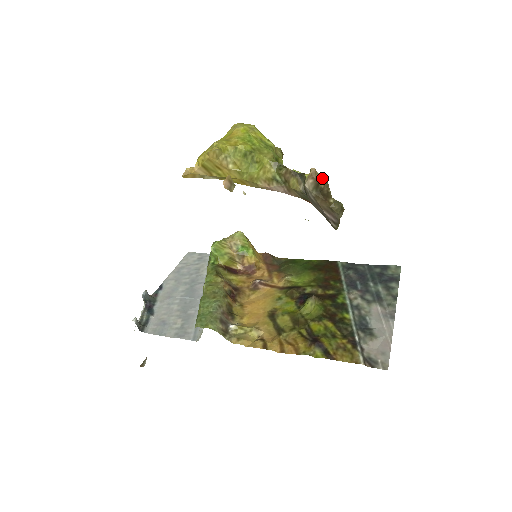
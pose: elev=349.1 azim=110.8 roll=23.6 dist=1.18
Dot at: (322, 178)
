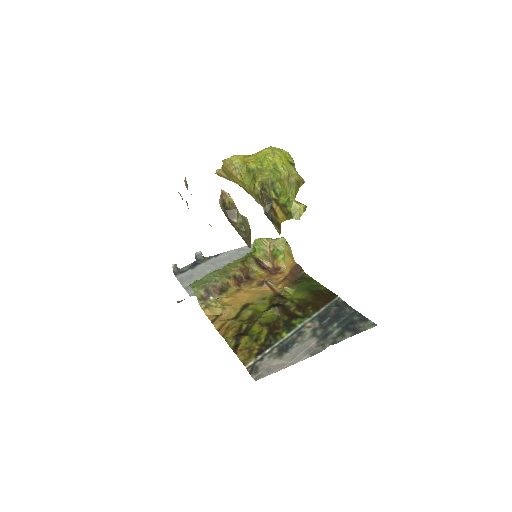
Dot at: (229, 200)
